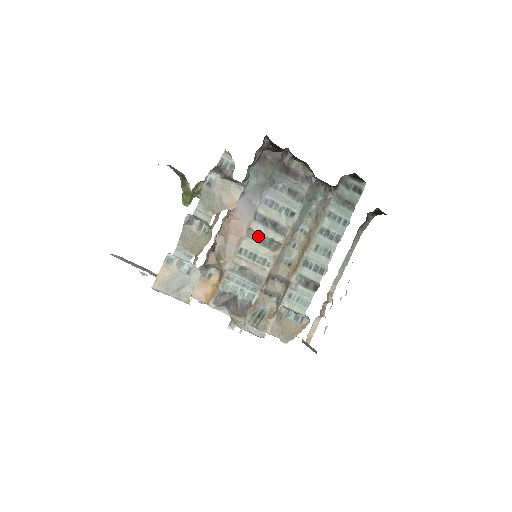
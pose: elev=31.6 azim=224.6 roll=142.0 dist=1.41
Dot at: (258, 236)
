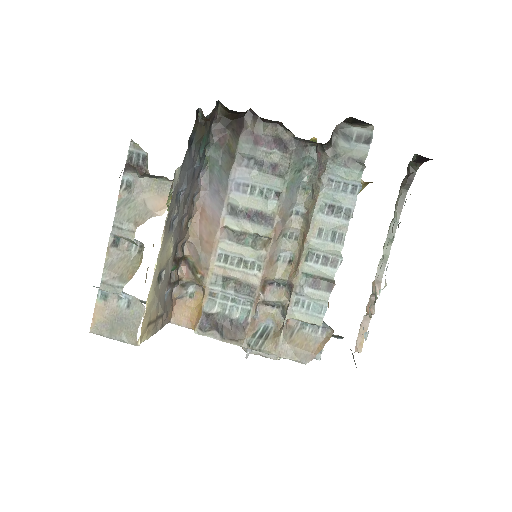
Dot at: (237, 234)
